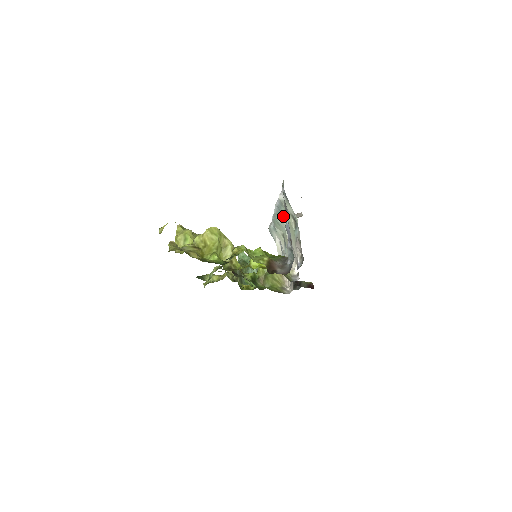
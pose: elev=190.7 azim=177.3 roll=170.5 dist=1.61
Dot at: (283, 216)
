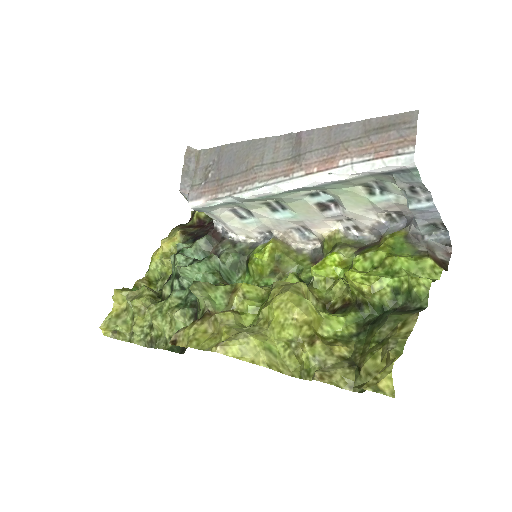
Dot at: (309, 189)
